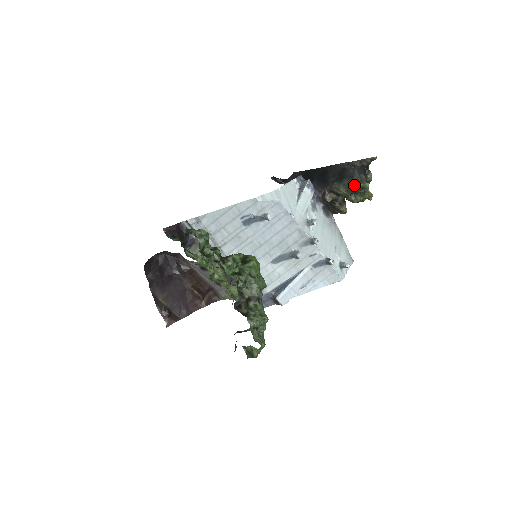
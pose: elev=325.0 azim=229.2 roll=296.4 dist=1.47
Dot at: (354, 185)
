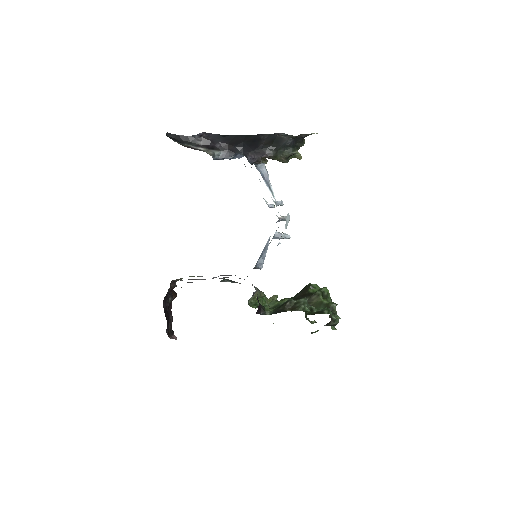
Dot at: (293, 154)
